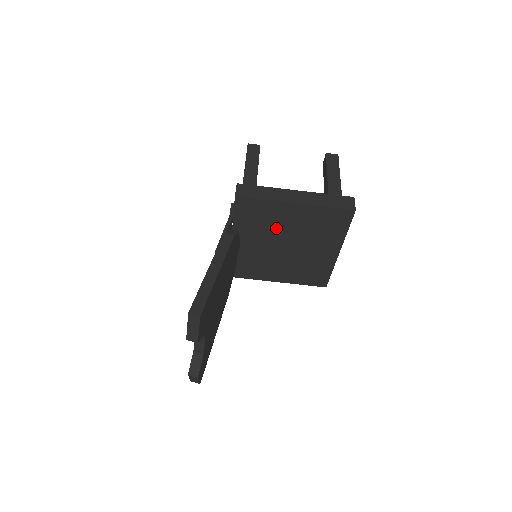
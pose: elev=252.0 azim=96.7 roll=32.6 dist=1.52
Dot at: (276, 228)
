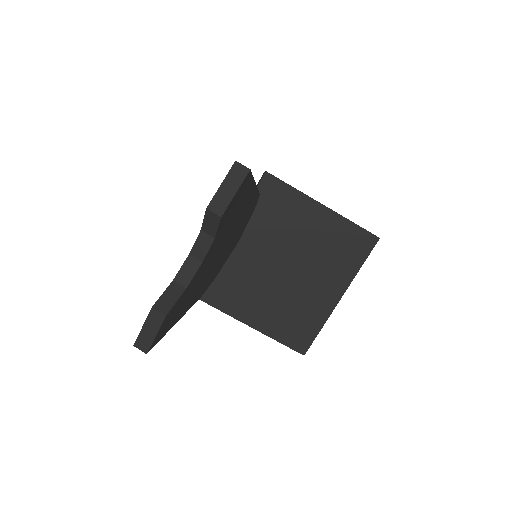
Dot at: (288, 234)
